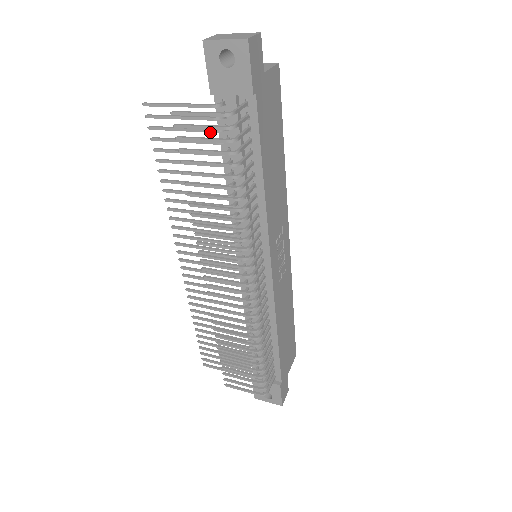
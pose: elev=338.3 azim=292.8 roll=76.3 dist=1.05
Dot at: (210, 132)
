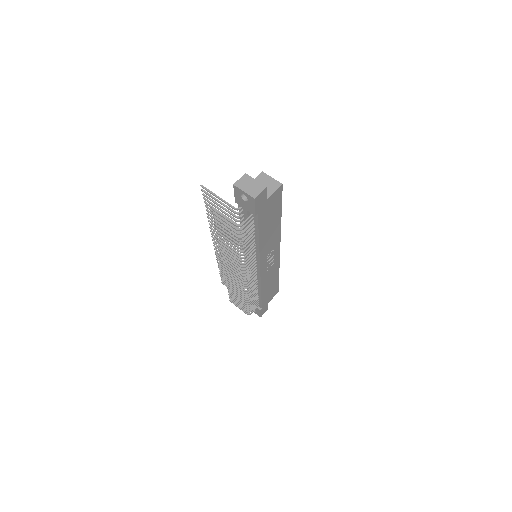
Dot at: (233, 216)
